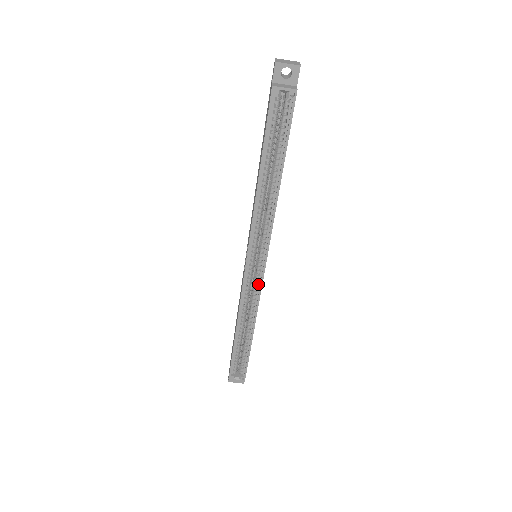
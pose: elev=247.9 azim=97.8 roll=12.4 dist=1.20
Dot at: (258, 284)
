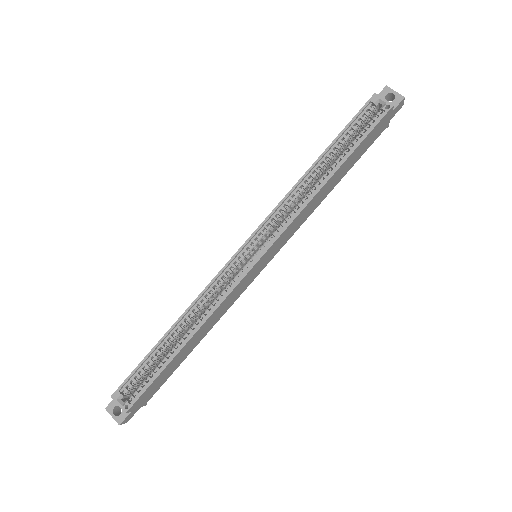
Dot at: (239, 277)
